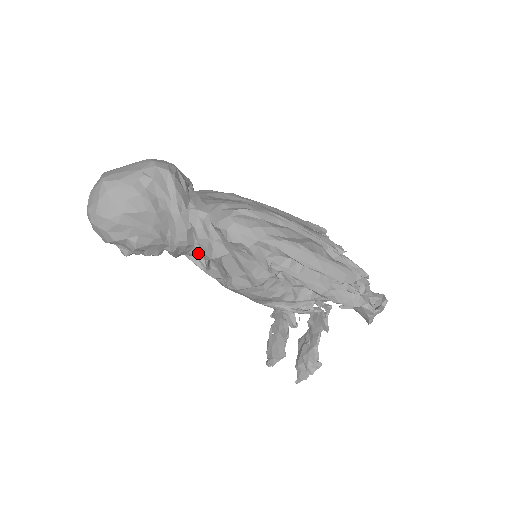
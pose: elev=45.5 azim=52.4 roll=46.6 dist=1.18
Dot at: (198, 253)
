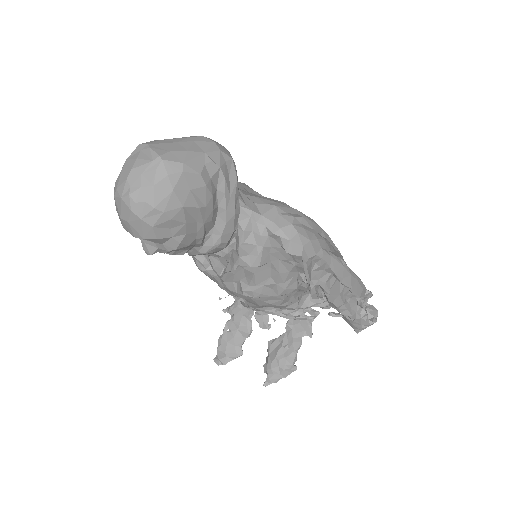
Dot at: (224, 255)
